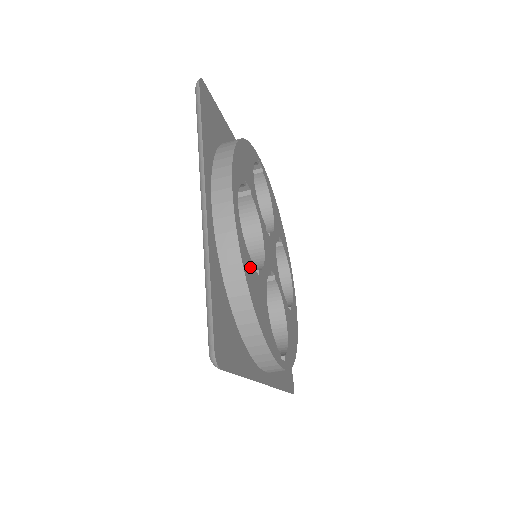
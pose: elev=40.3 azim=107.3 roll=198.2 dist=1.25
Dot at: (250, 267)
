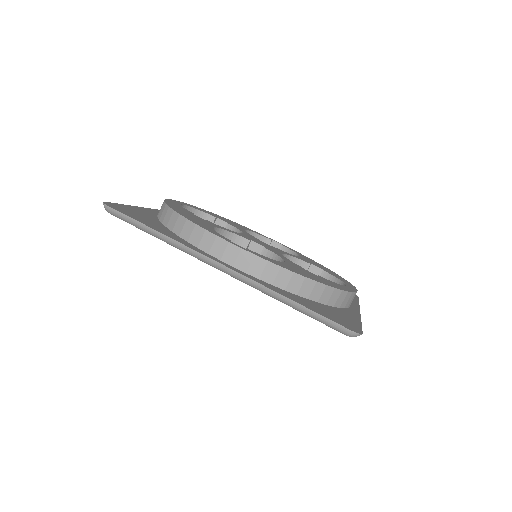
Dot at: (183, 209)
